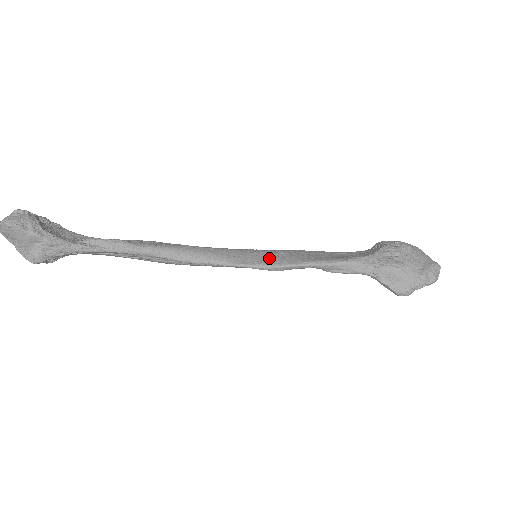
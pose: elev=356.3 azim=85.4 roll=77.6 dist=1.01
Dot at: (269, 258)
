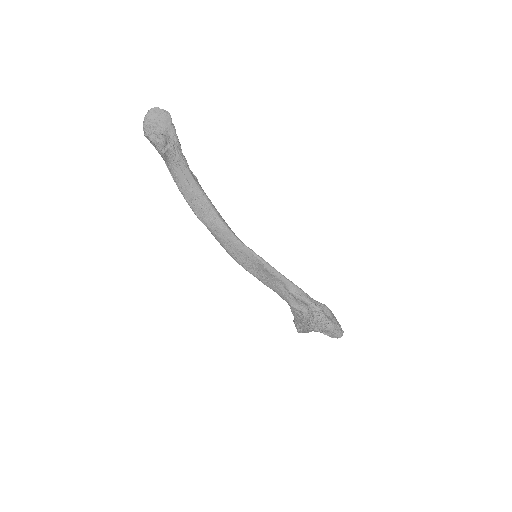
Dot at: occluded
